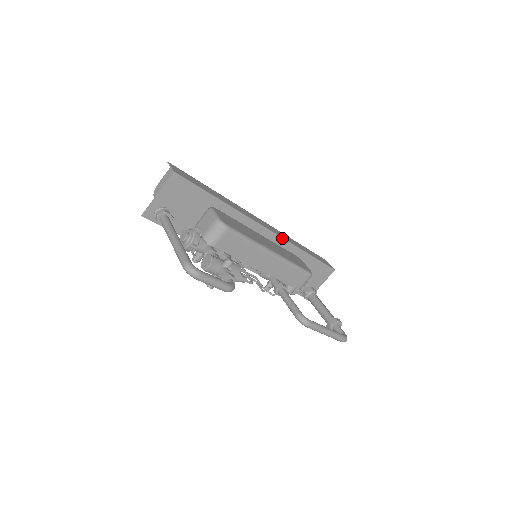
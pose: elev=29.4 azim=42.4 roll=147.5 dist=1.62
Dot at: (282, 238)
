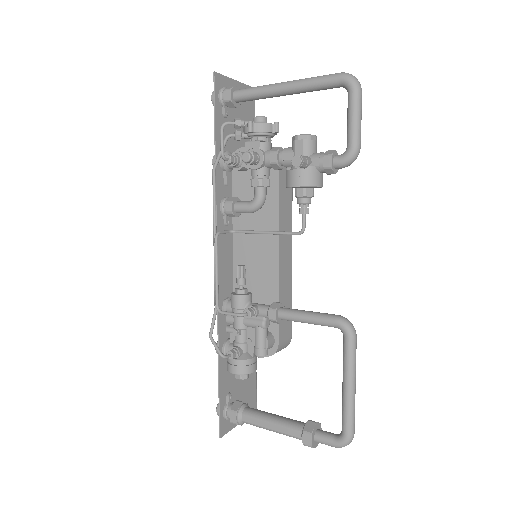
Dot at: occluded
